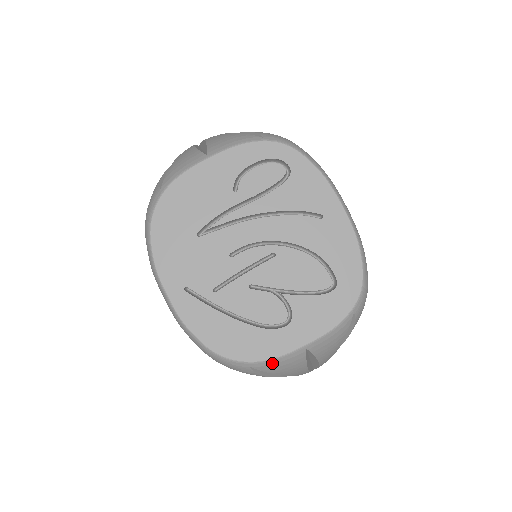
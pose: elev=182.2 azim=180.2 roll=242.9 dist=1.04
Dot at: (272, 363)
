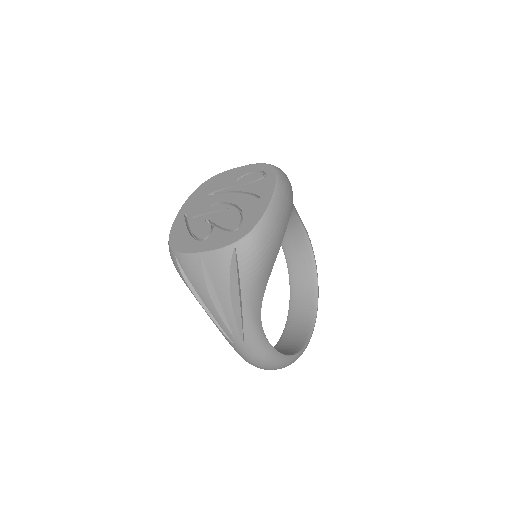
Dot at: (184, 258)
